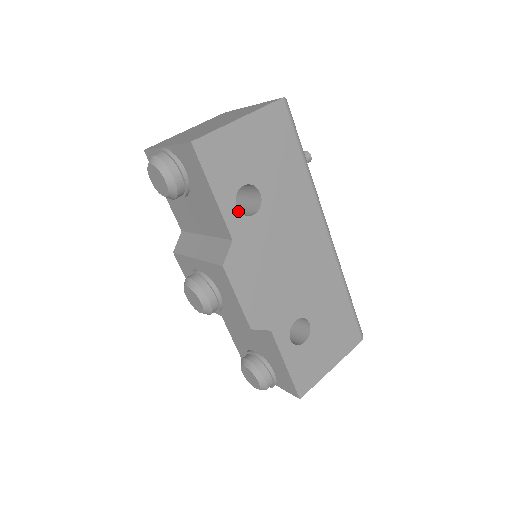
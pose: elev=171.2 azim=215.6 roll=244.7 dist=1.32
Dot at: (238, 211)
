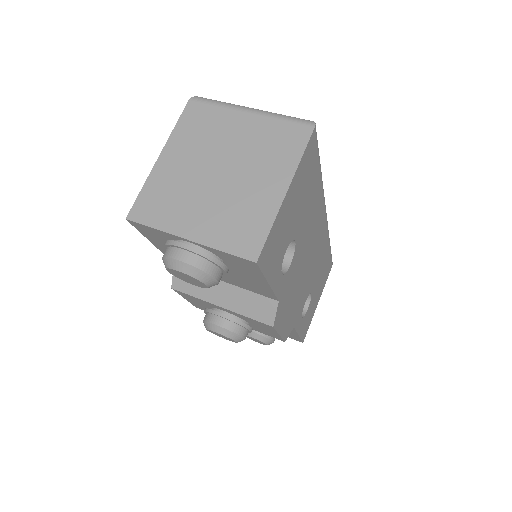
Dot at: (282, 275)
